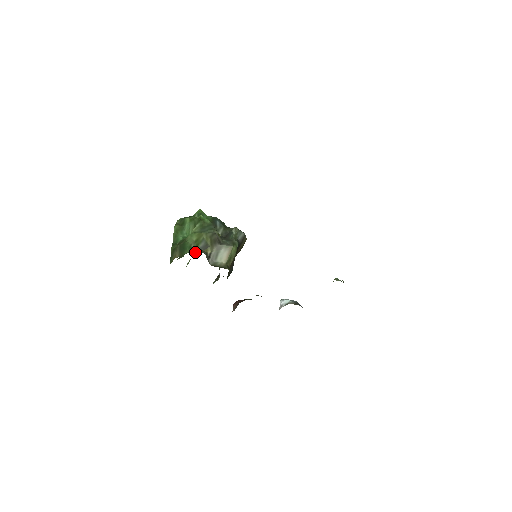
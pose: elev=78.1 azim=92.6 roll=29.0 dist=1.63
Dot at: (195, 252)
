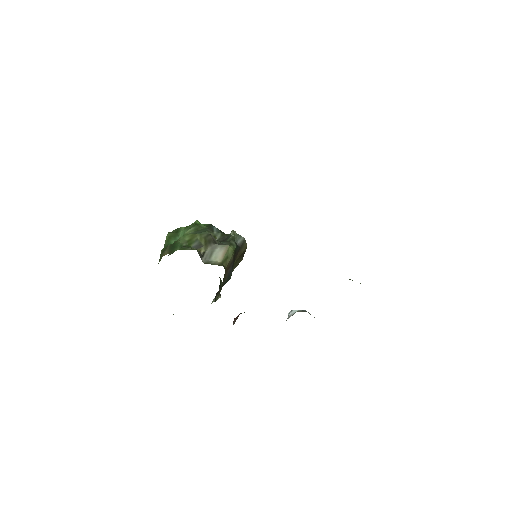
Dot at: (186, 249)
